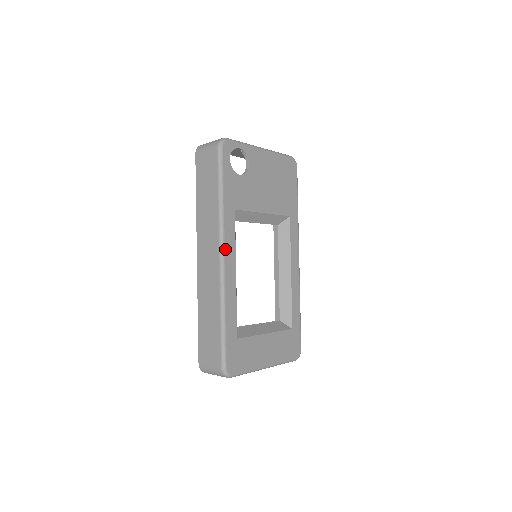
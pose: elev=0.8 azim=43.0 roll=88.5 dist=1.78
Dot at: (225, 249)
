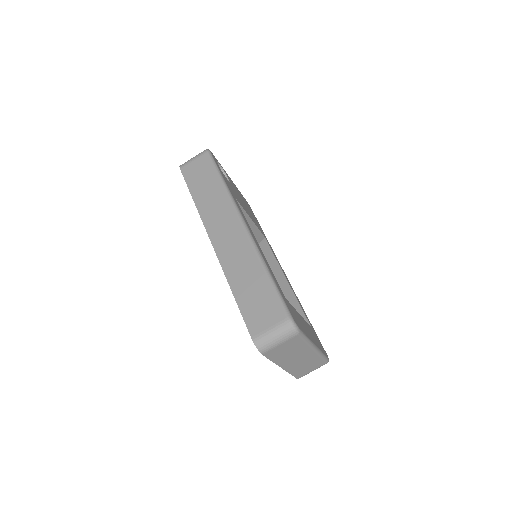
Dot at: (243, 219)
